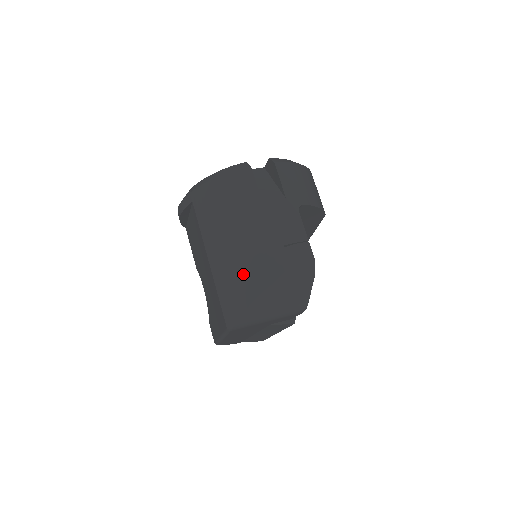
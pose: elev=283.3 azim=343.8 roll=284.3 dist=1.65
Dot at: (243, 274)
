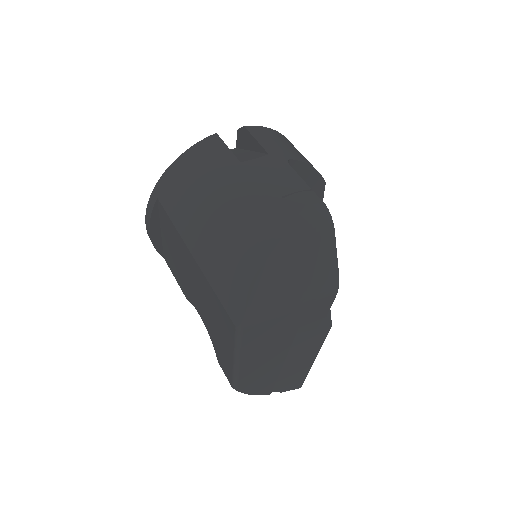
Dot at: (237, 244)
